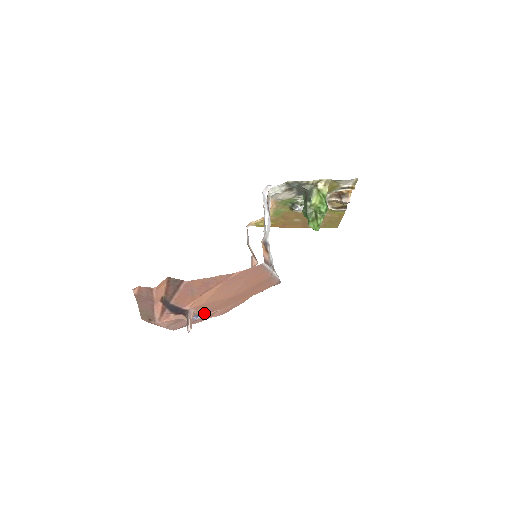
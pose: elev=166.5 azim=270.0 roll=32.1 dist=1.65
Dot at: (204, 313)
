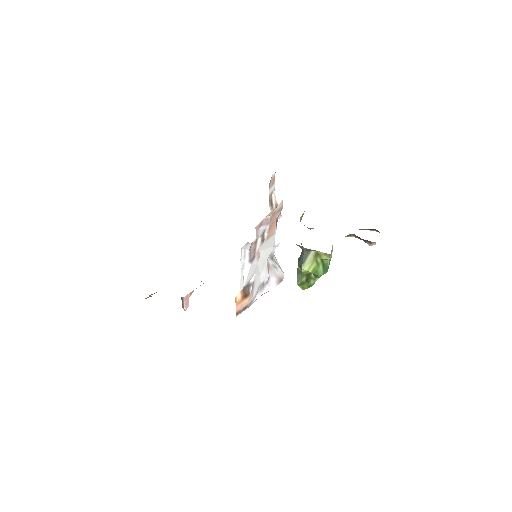
Dot at: occluded
